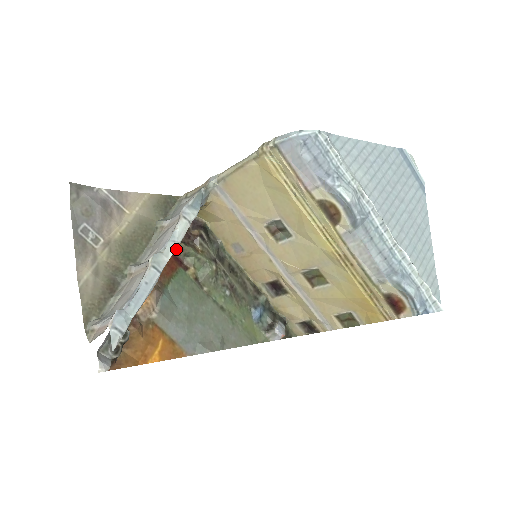
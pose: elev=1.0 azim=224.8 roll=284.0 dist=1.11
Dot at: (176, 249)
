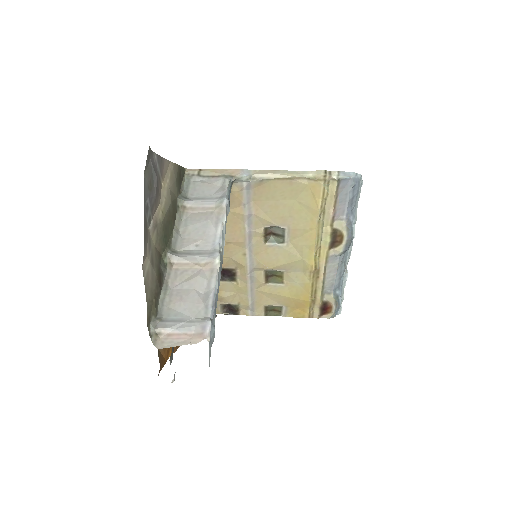
Dot at: occluded
